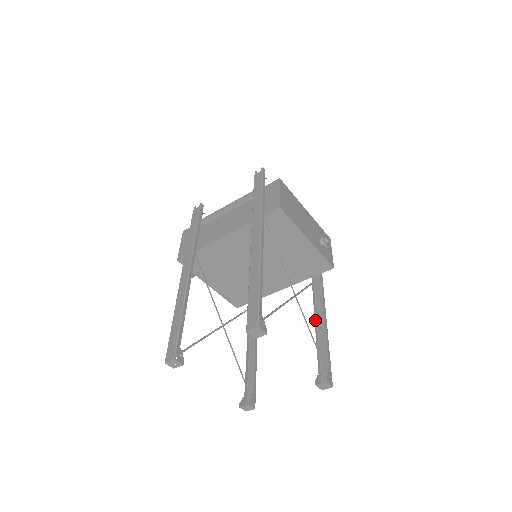
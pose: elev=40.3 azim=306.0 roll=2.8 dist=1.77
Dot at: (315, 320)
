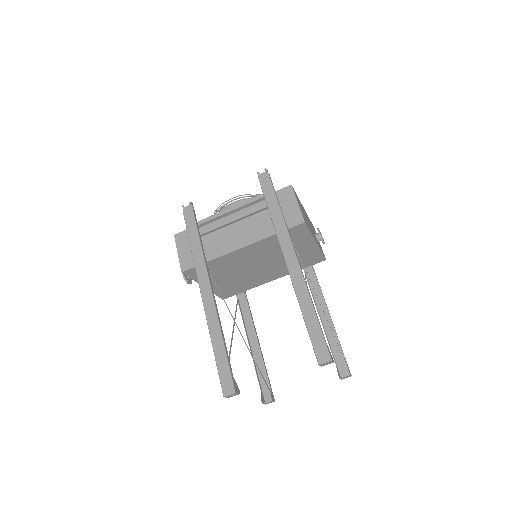
Dot at: (318, 313)
